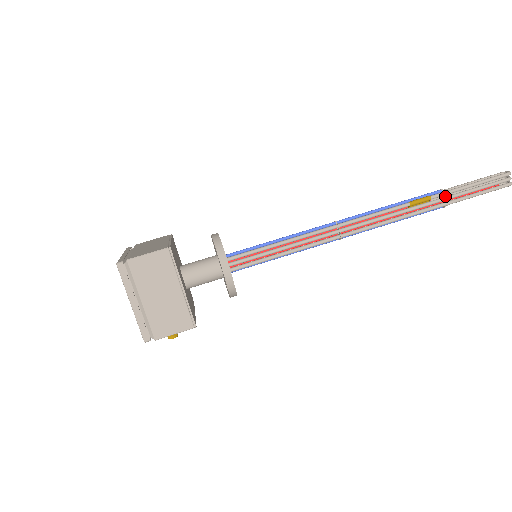
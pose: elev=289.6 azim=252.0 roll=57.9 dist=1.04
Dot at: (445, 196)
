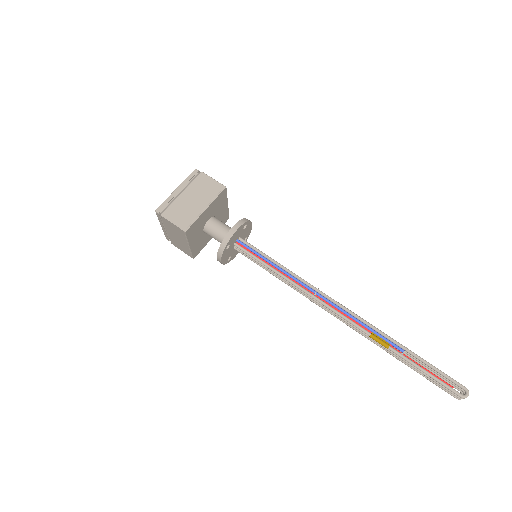
Dot at: (400, 357)
